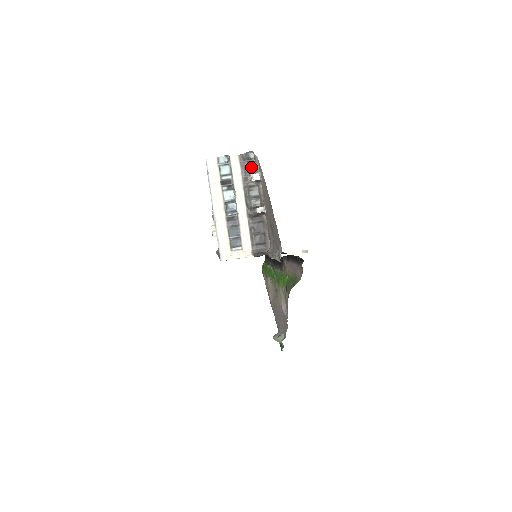
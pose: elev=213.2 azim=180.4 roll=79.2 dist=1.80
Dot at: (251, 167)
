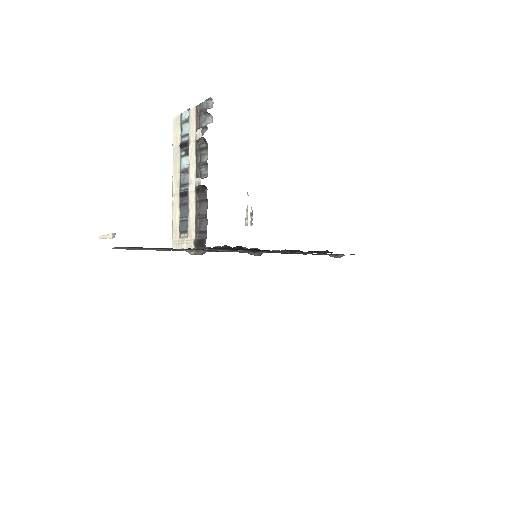
Dot at: (208, 121)
